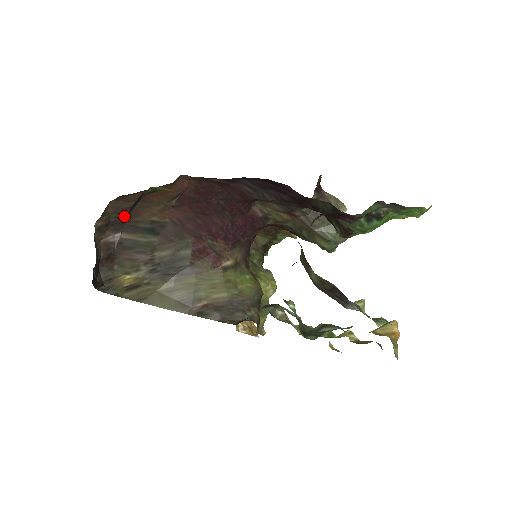
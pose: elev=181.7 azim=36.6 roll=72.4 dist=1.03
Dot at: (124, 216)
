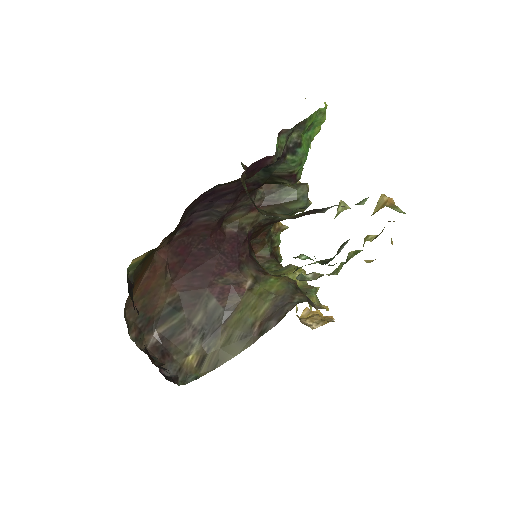
Dot at: (146, 316)
